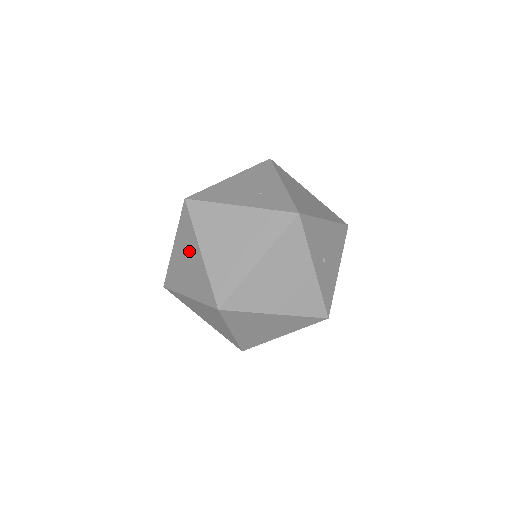
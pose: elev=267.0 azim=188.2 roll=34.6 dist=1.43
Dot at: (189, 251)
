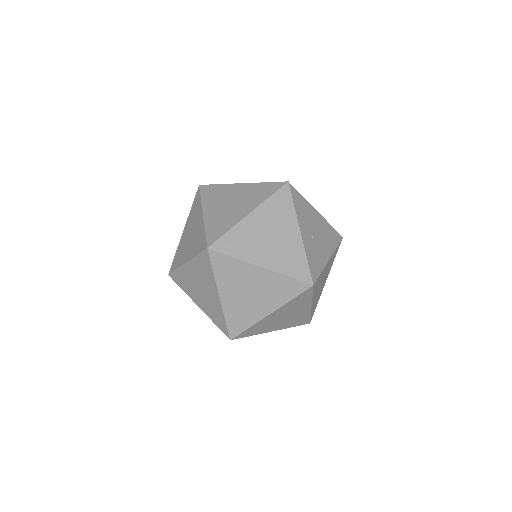
Dot at: (194, 222)
